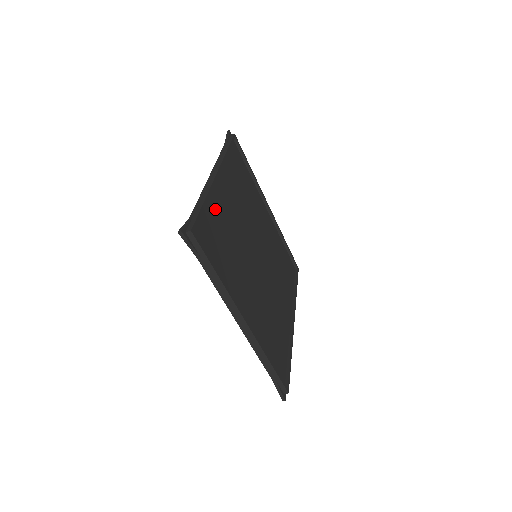
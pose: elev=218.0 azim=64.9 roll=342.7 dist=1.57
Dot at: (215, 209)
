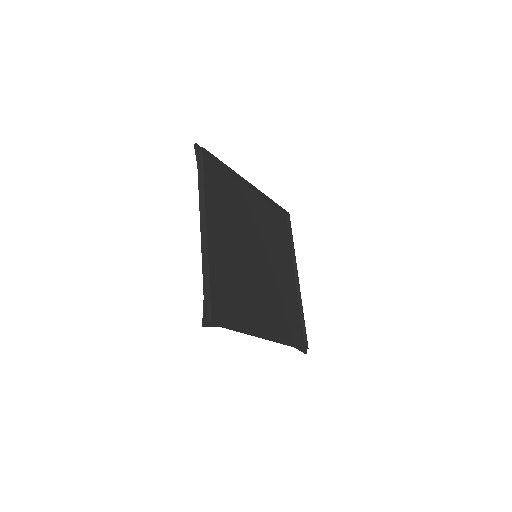
Dot at: (217, 264)
